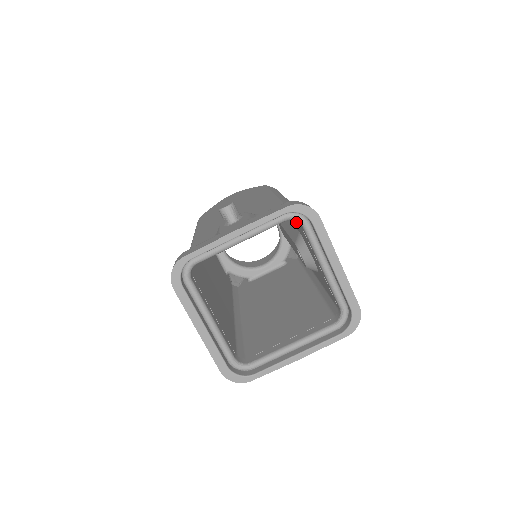
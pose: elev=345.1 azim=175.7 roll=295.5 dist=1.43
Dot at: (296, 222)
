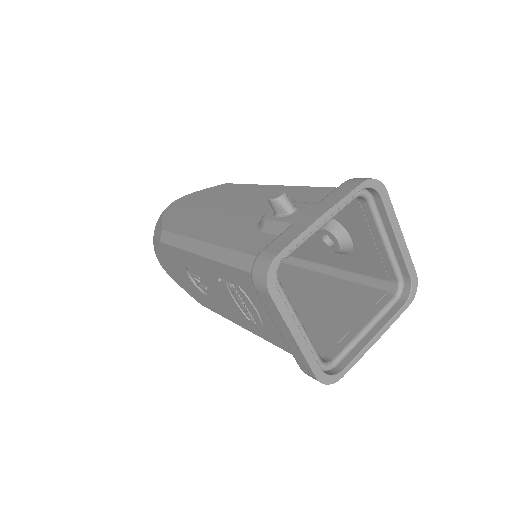
Dot at: occluded
